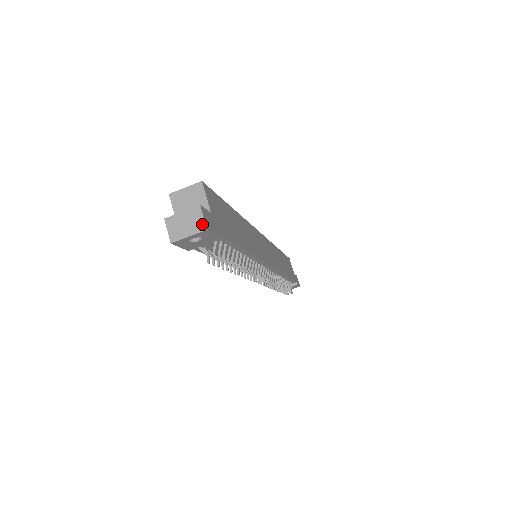
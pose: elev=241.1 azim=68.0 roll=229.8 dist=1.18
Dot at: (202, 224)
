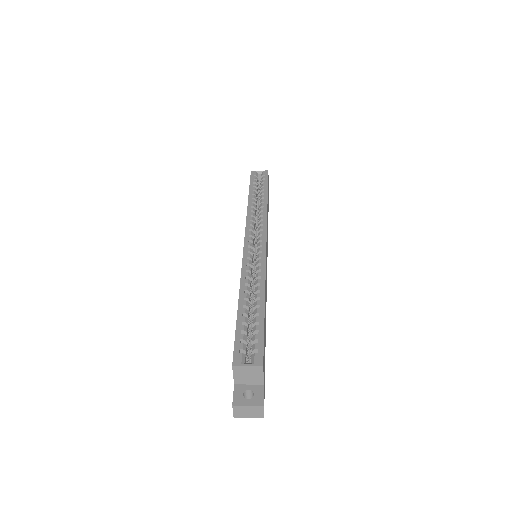
Dot at: (261, 415)
